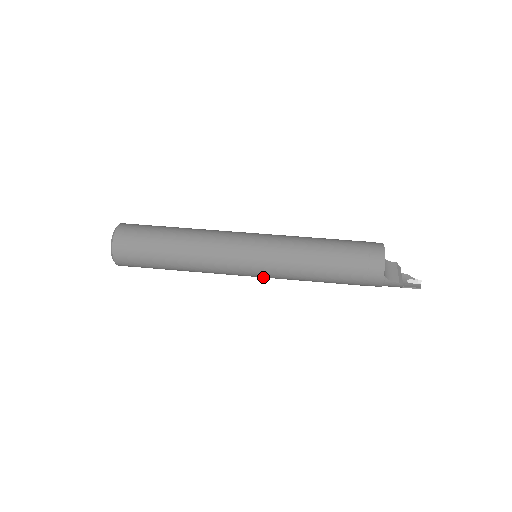
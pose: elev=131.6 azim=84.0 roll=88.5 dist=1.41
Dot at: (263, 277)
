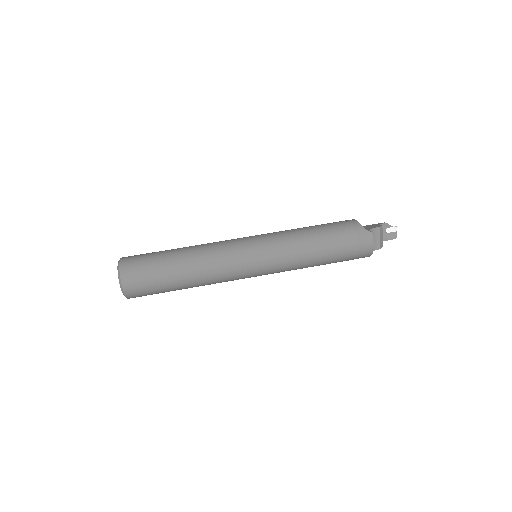
Dot at: occluded
